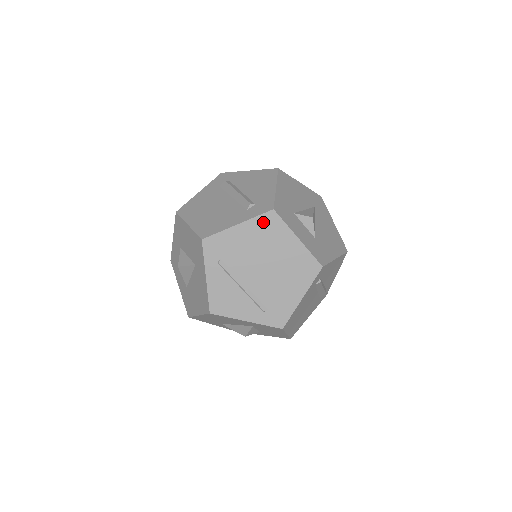
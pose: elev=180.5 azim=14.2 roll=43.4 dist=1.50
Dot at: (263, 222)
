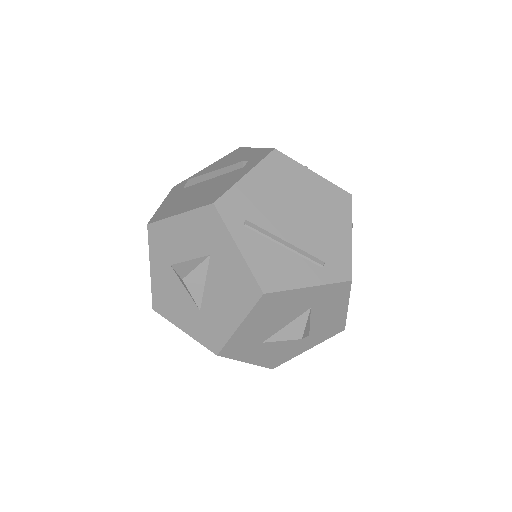
Dot at: (271, 165)
